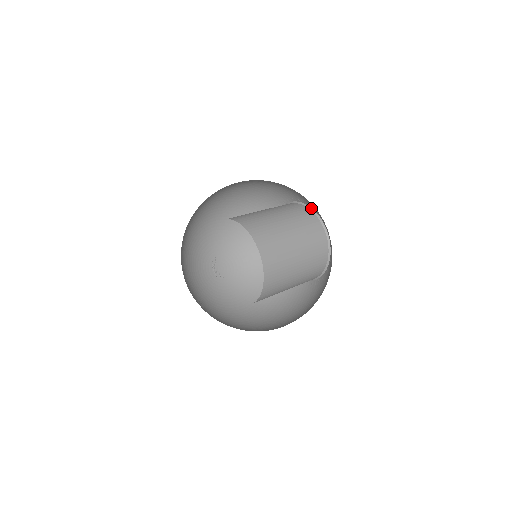
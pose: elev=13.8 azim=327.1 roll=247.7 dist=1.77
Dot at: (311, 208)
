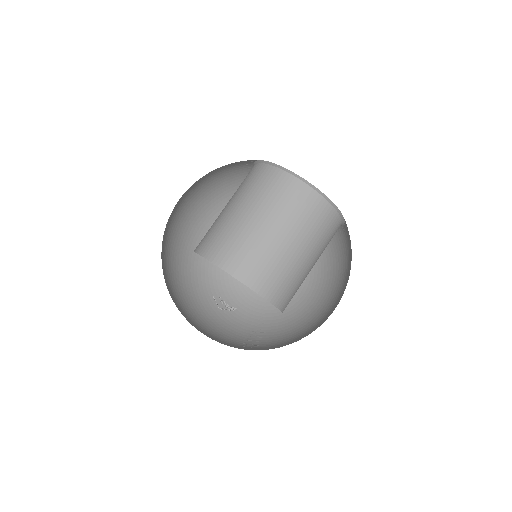
Dot at: (262, 161)
